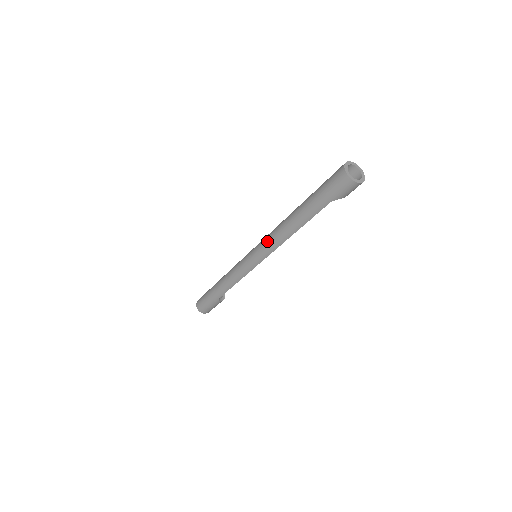
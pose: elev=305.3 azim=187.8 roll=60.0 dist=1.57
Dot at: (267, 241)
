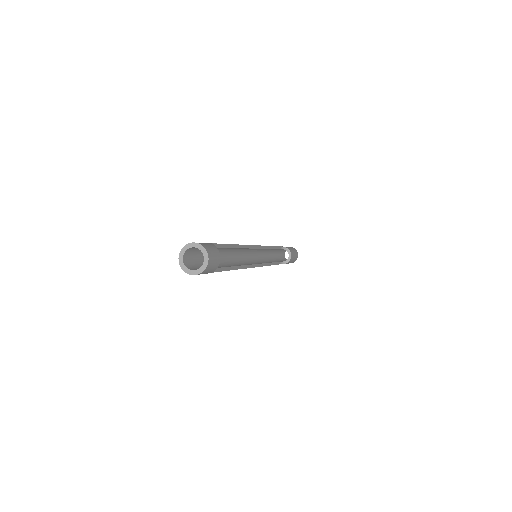
Dot at: occluded
